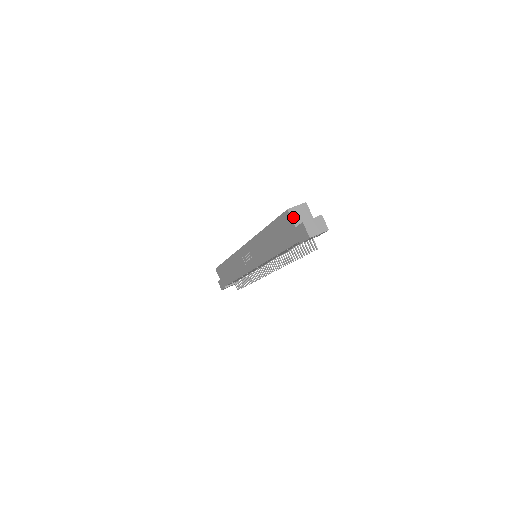
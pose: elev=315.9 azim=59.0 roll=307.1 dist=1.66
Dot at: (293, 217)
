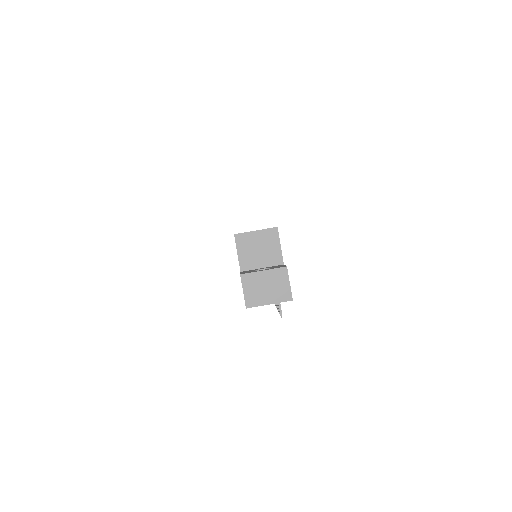
Dot at: (241, 251)
